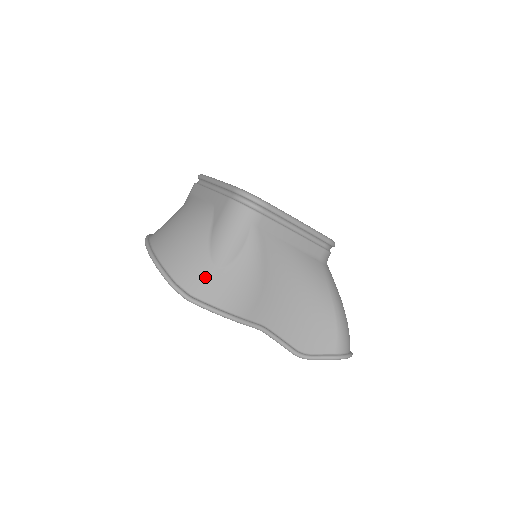
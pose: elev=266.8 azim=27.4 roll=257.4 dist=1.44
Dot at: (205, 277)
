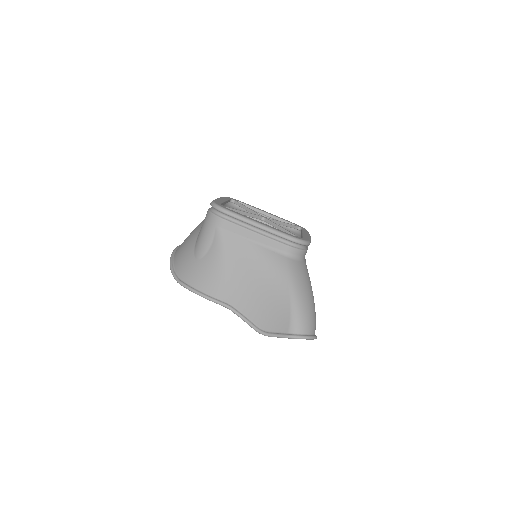
Dot at: (189, 266)
